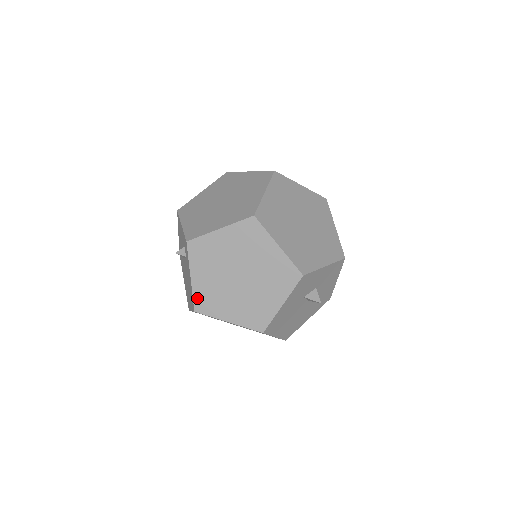
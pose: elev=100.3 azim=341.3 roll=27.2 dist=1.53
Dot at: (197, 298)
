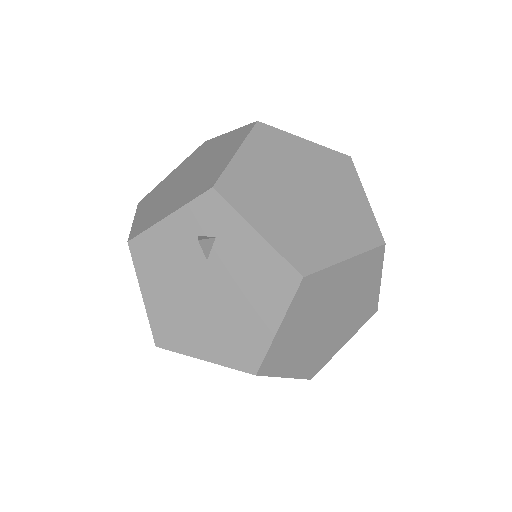
Dot at: (289, 255)
